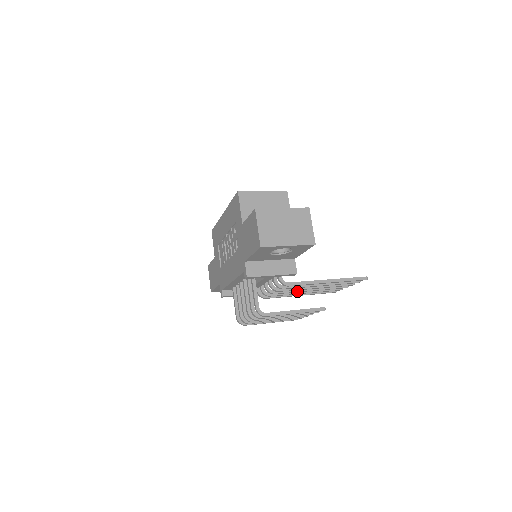
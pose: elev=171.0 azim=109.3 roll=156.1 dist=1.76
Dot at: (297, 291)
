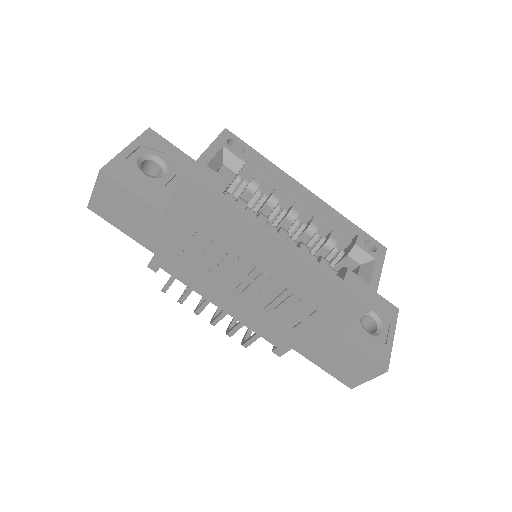
Dot at: occluded
